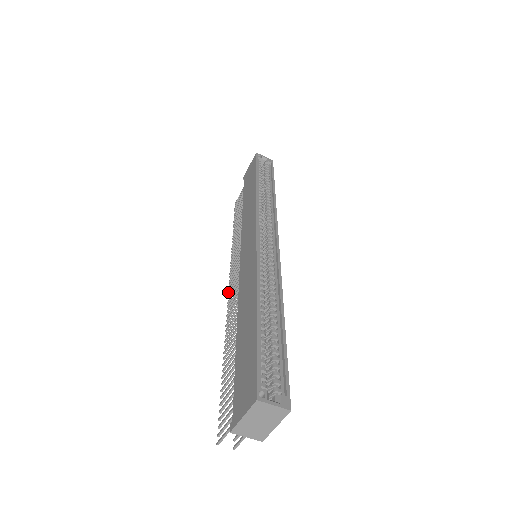
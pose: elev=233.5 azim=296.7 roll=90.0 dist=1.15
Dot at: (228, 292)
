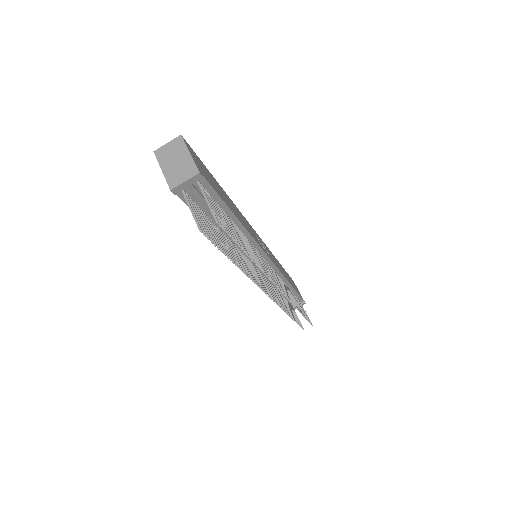
Dot at: occluded
